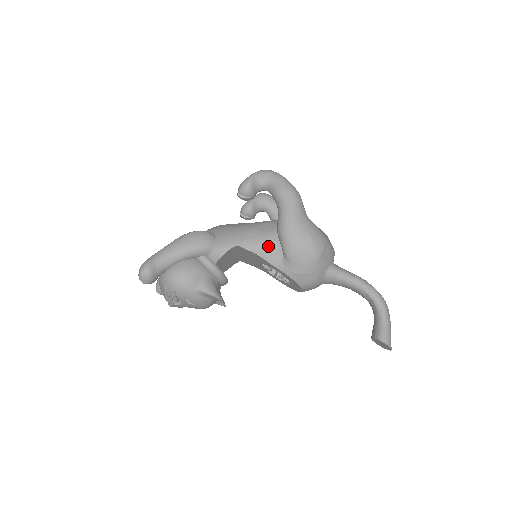
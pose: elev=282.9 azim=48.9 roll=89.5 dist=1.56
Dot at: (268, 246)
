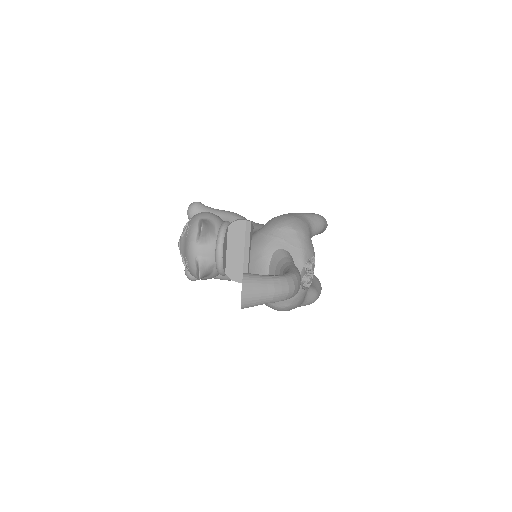
Dot at: occluded
